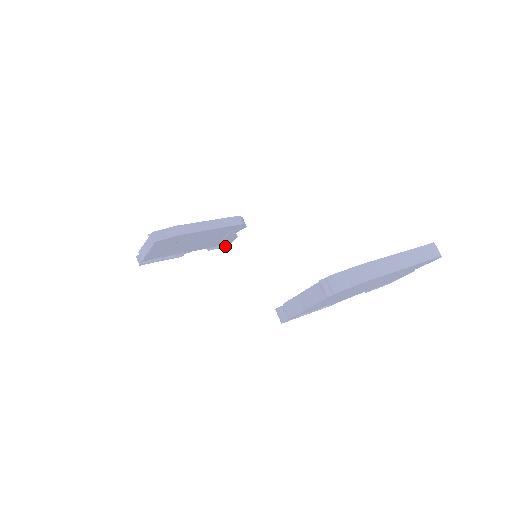
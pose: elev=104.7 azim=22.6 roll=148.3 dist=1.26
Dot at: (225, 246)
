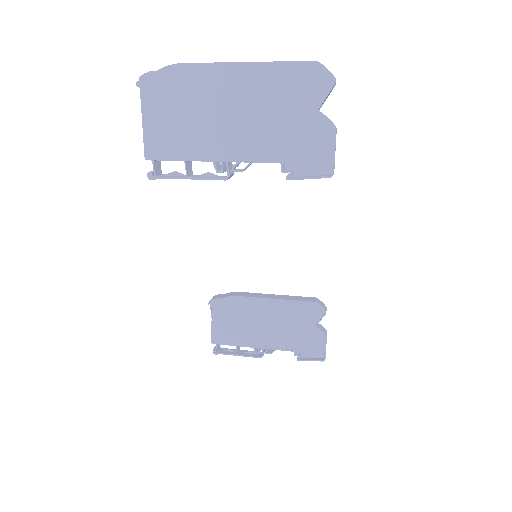
Dot at: (321, 360)
